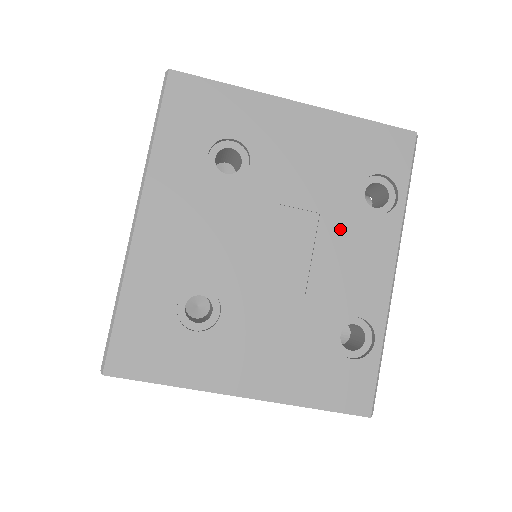
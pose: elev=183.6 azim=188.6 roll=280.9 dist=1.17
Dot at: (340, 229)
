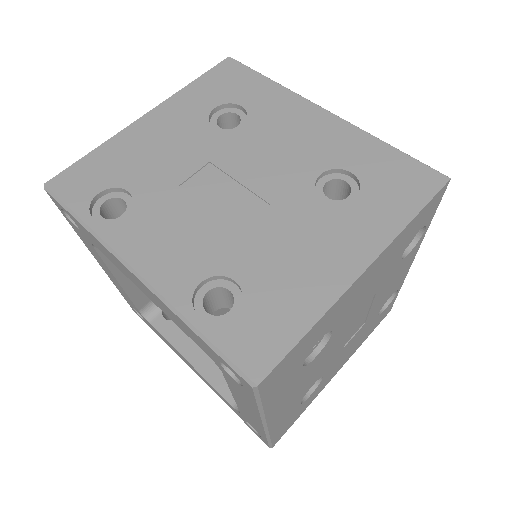
Dot at: (387, 284)
